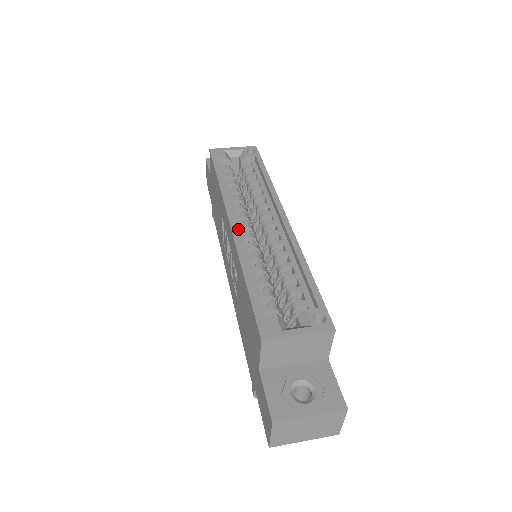
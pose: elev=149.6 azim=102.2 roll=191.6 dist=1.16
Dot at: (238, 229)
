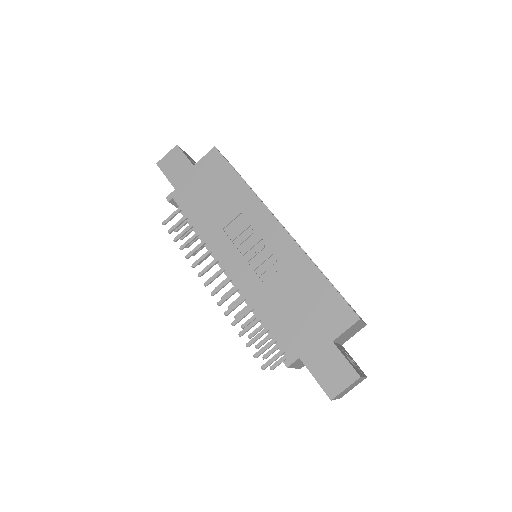
Dot at: occluded
